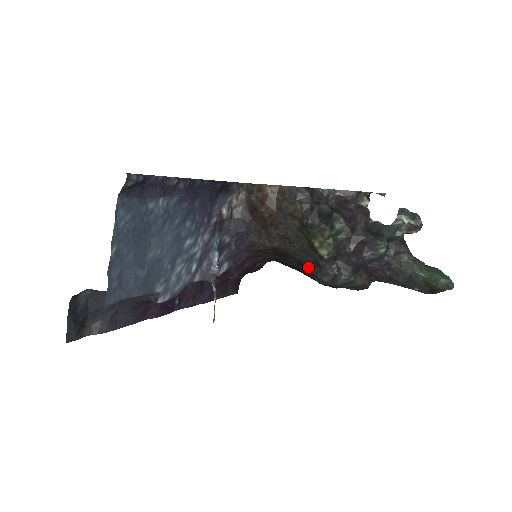
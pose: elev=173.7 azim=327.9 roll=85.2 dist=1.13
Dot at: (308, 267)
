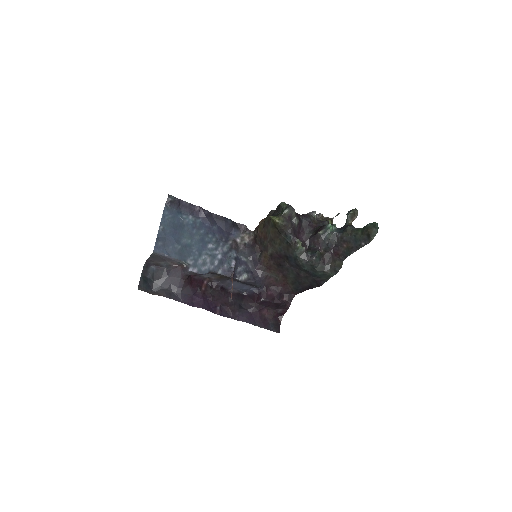
Dot at: (289, 255)
